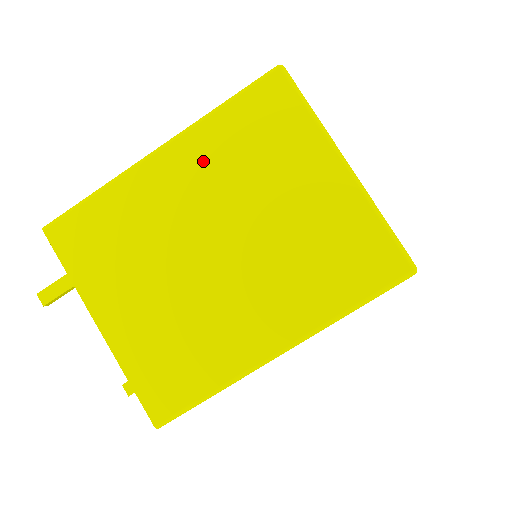
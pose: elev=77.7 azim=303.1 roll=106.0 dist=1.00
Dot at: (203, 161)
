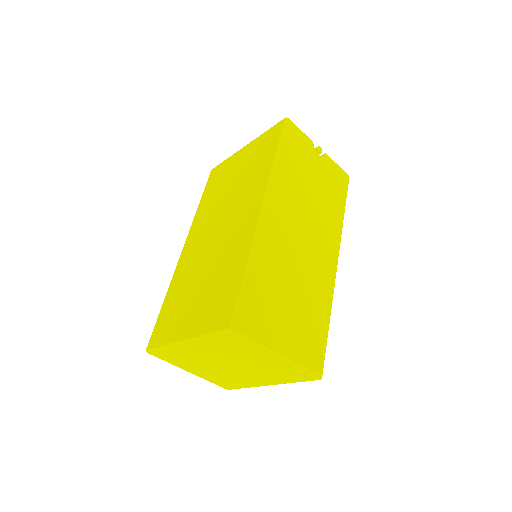
Dot at: (208, 348)
